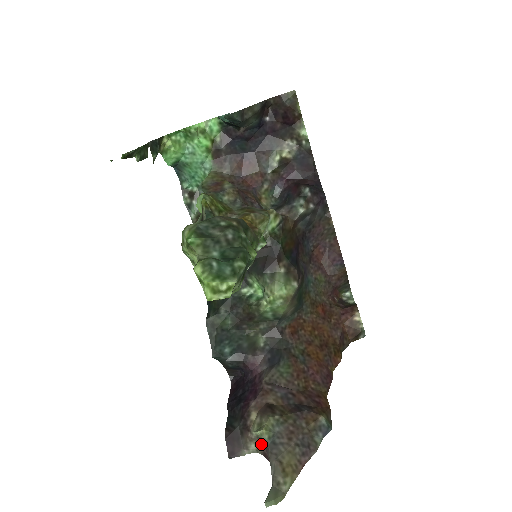
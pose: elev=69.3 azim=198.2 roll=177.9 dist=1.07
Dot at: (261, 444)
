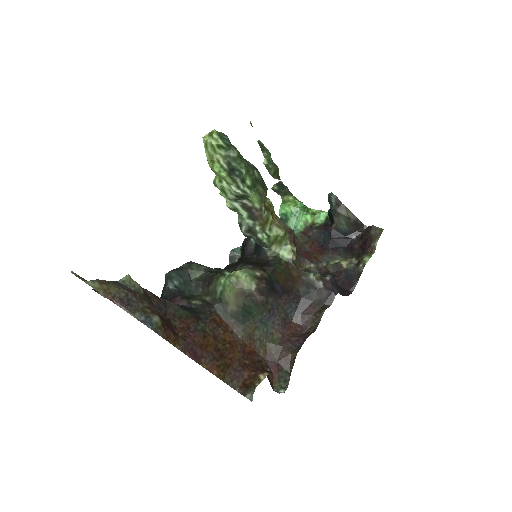
Dot at: occluded
